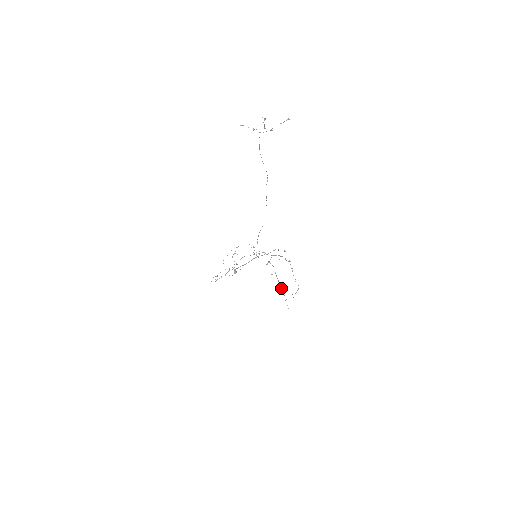
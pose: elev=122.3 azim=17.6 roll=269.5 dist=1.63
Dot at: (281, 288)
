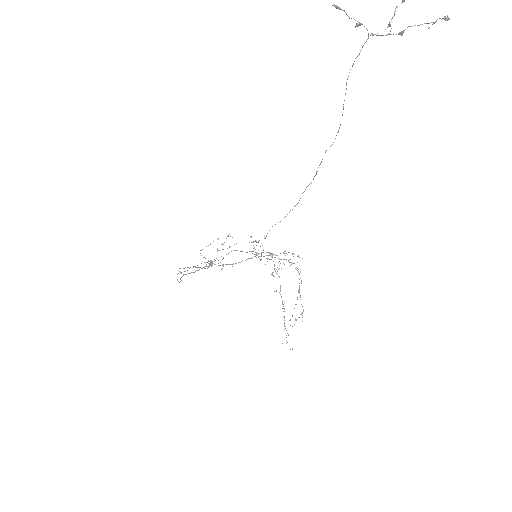
Dot at: occluded
